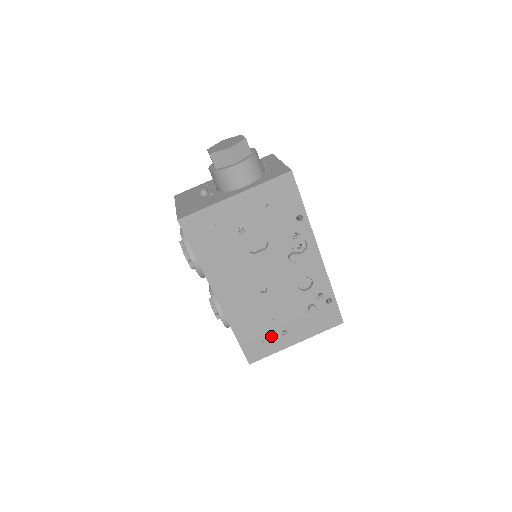
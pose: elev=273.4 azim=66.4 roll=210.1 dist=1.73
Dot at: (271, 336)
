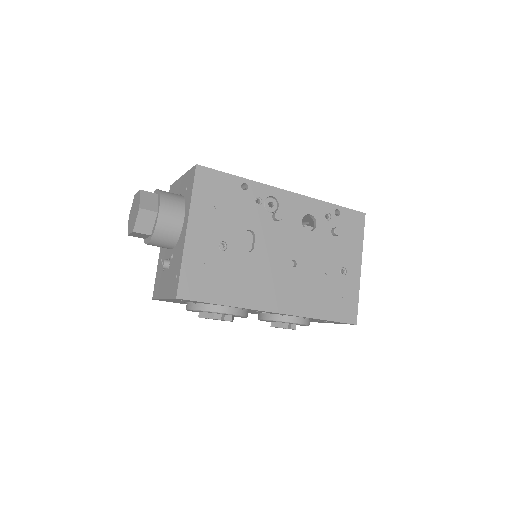
Dot at: (341, 286)
